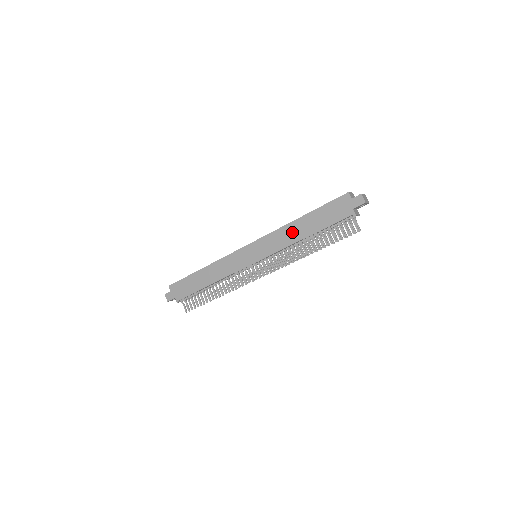
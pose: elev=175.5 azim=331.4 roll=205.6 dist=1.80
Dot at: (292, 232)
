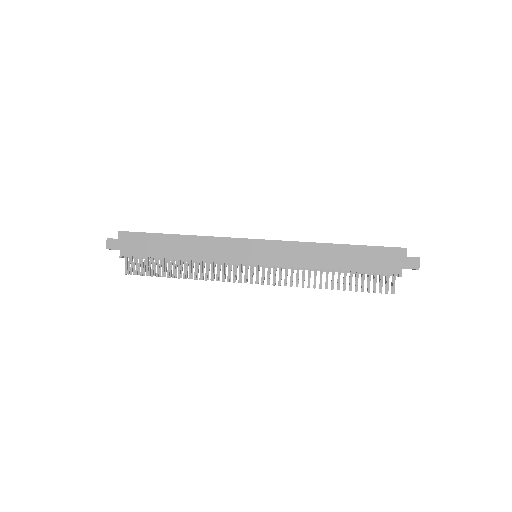
Dot at: (319, 255)
